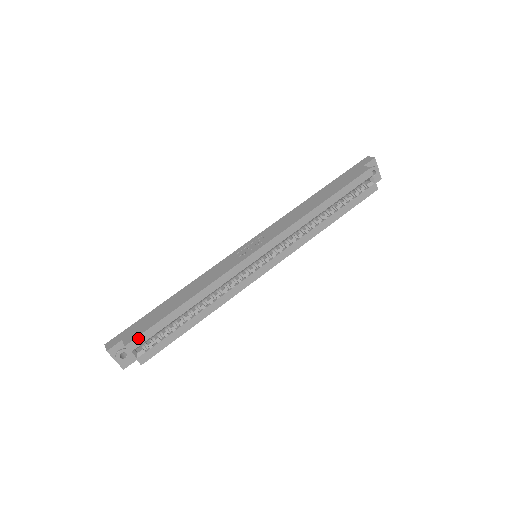
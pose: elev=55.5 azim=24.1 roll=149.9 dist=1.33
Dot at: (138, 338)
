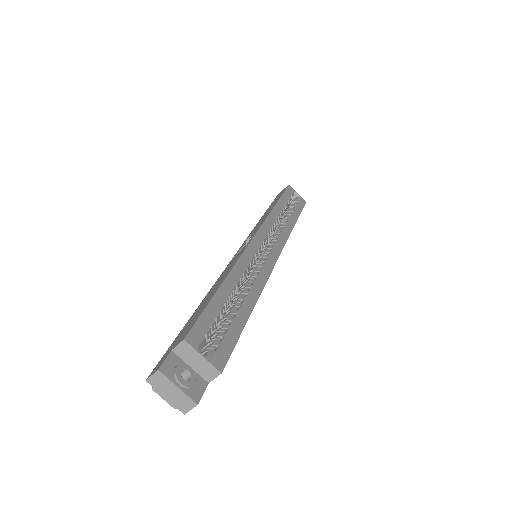
Dot at: (195, 328)
